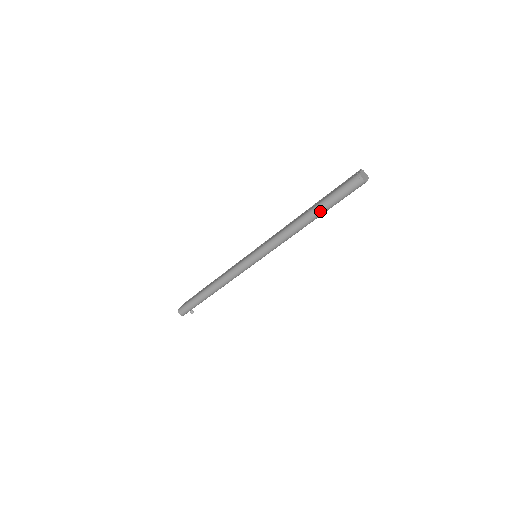
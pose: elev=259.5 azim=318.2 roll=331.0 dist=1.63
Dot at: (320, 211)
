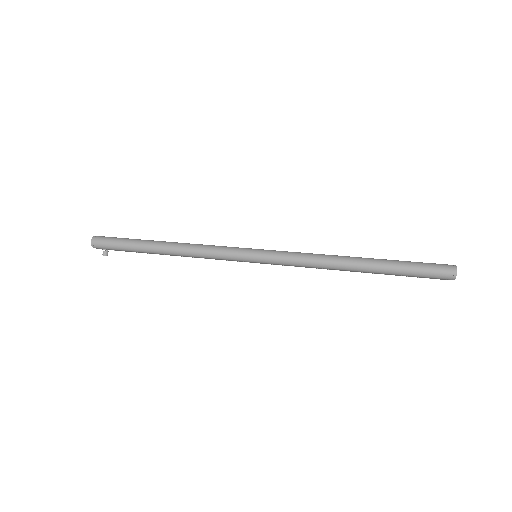
Dot at: (382, 267)
